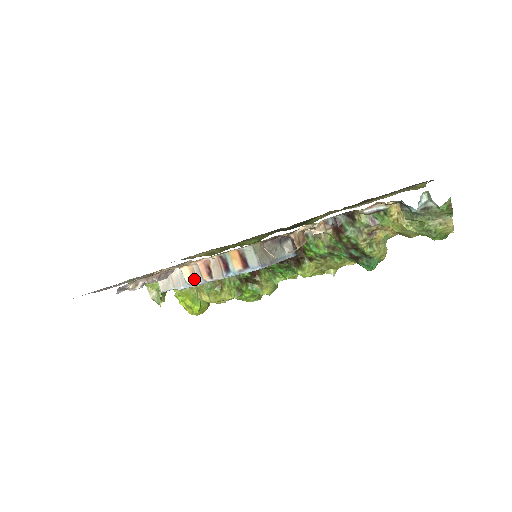
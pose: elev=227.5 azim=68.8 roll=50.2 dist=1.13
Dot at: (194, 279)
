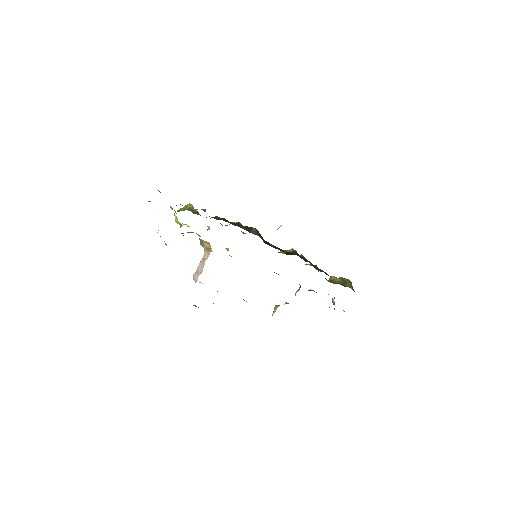
Dot at: occluded
